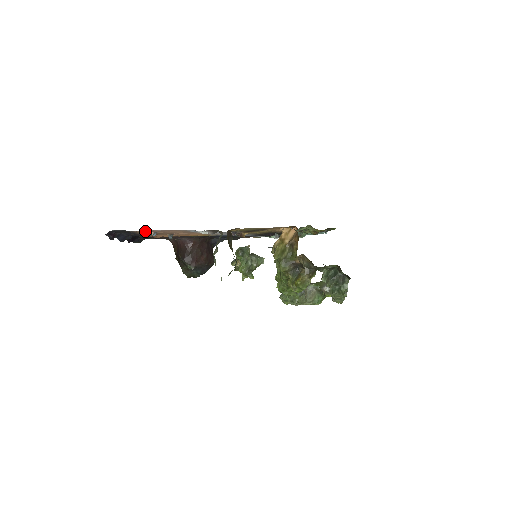
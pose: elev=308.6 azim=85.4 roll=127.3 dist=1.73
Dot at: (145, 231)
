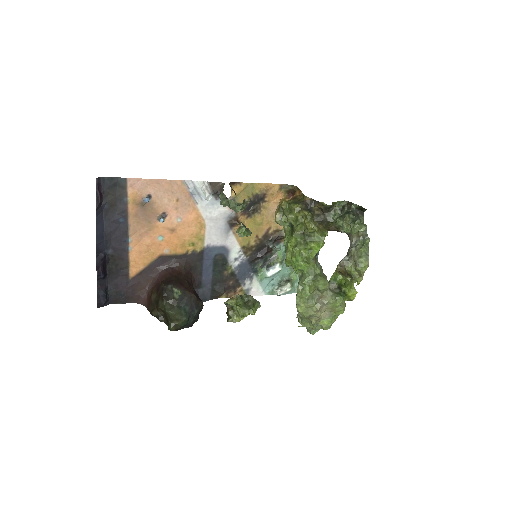
Dot at: (139, 188)
